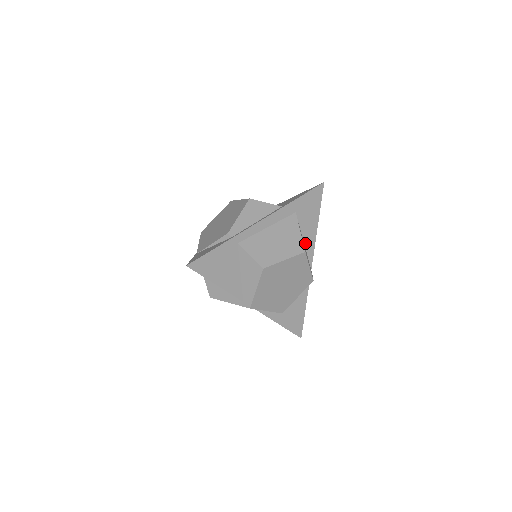
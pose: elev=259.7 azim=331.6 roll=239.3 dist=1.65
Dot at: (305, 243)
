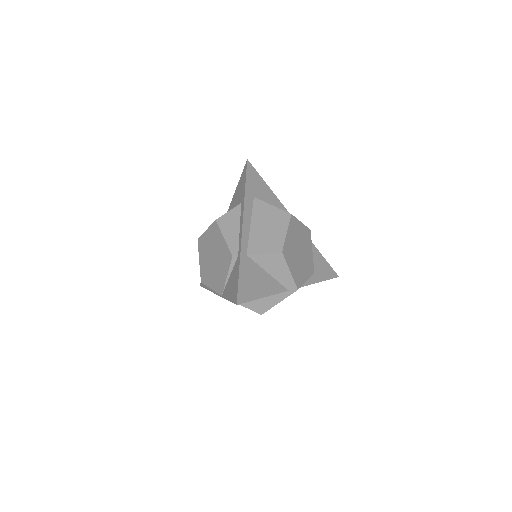
Dot at: occluded
